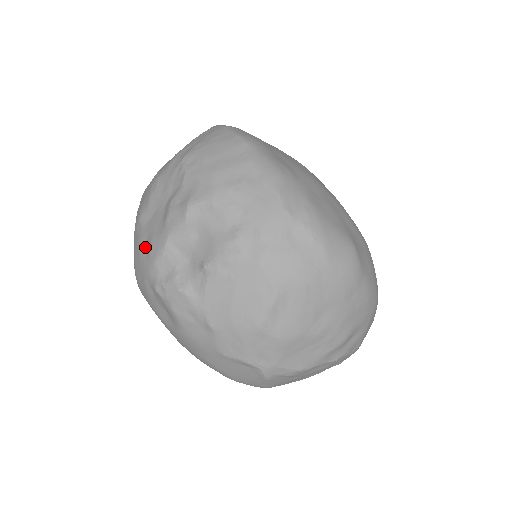
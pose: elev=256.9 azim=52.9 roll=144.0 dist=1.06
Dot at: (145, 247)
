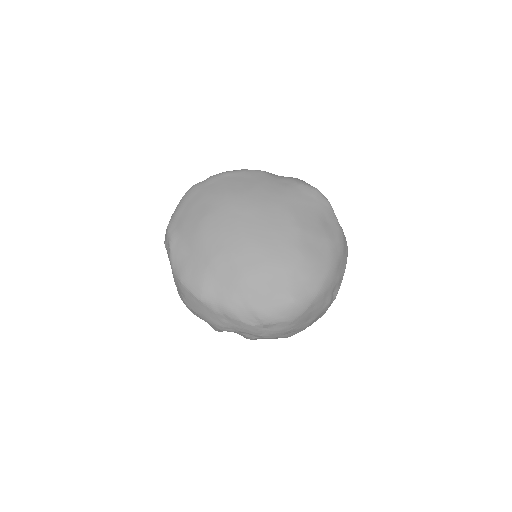
Dot at: occluded
